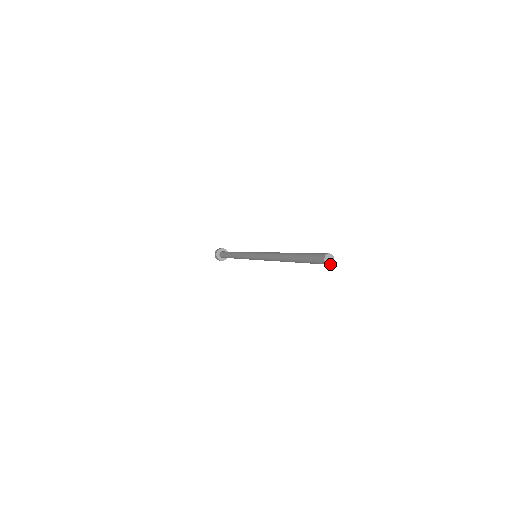
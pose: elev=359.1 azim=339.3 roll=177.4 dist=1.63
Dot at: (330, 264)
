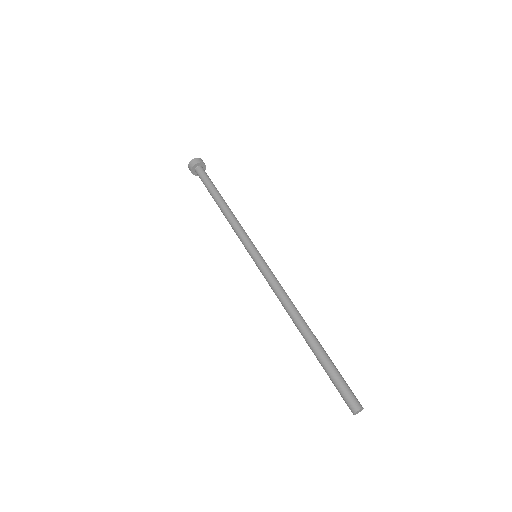
Dot at: (355, 414)
